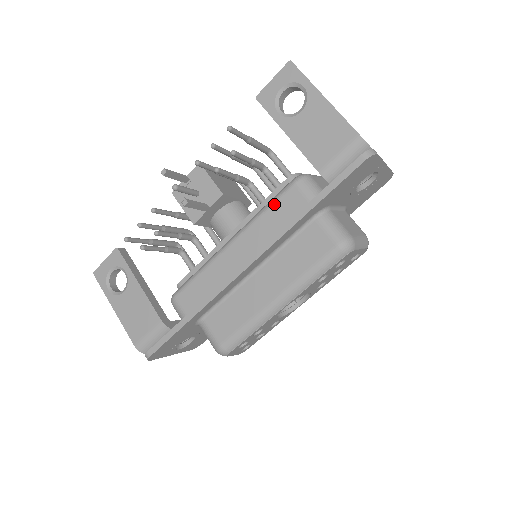
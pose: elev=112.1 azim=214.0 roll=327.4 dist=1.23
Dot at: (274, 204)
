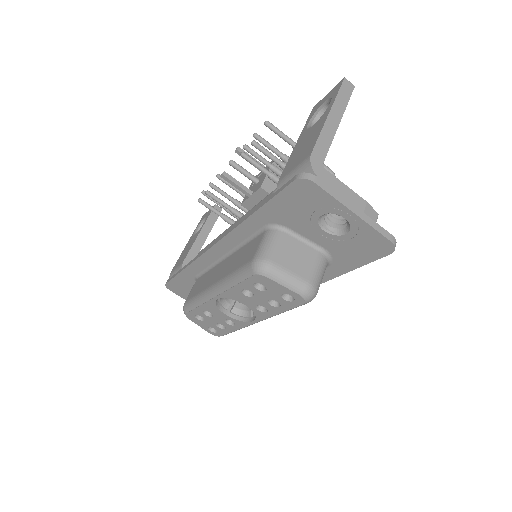
Dot at: (258, 203)
